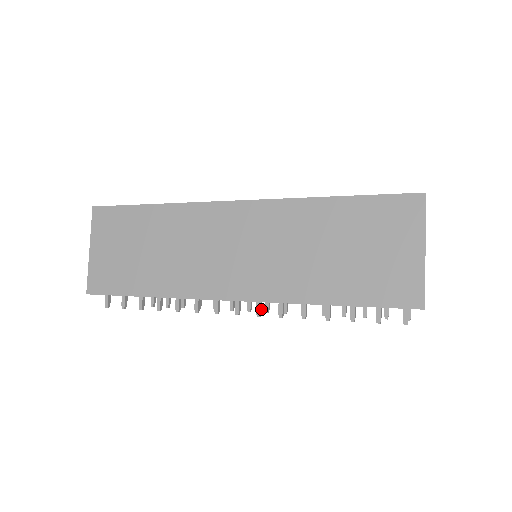
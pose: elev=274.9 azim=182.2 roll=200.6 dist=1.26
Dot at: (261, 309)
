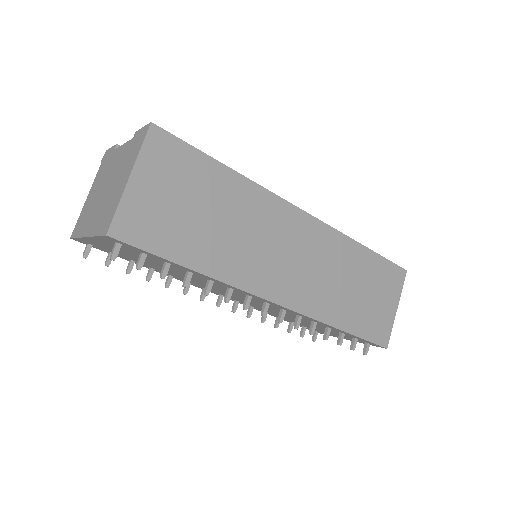
Dot at: (283, 316)
